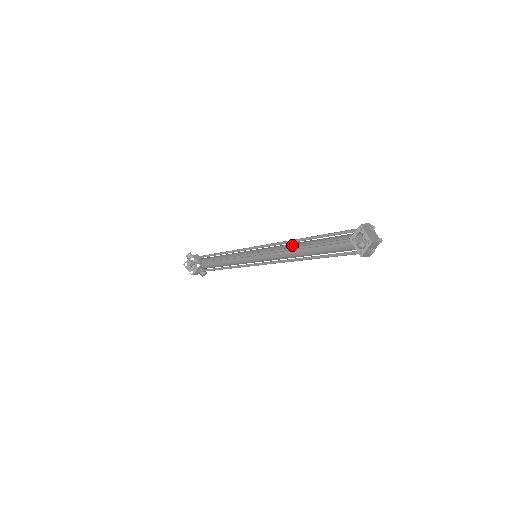
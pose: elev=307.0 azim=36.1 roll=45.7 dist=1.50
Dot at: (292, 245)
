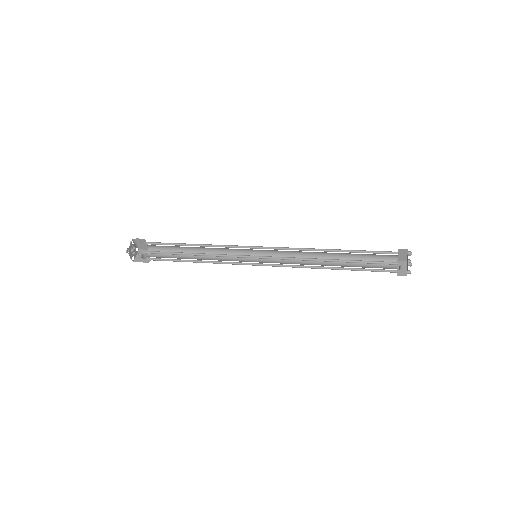
Dot at: (308, 252)
